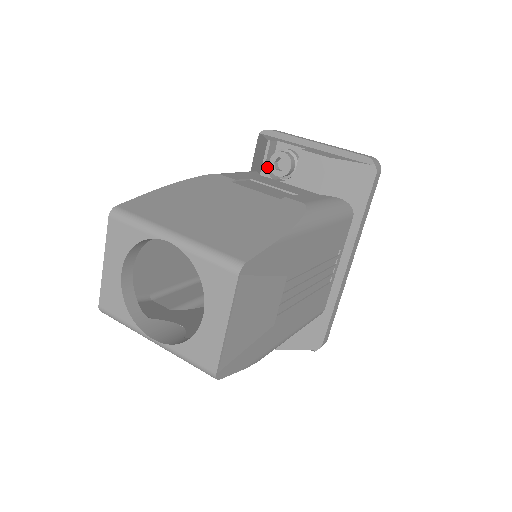
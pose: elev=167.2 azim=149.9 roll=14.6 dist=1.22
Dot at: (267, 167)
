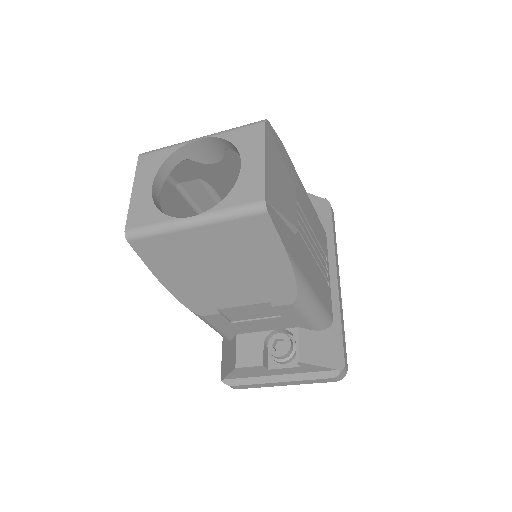
Dot at: occluded
